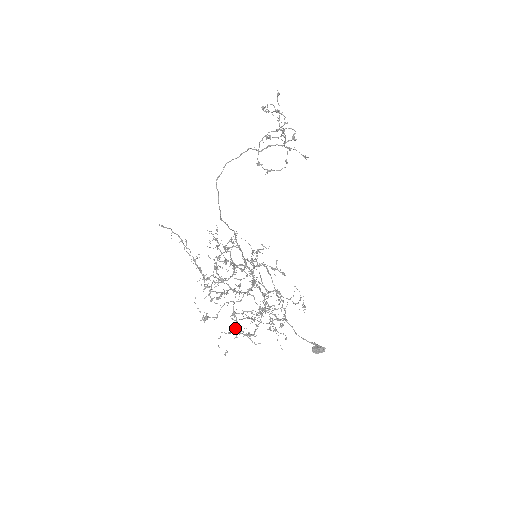
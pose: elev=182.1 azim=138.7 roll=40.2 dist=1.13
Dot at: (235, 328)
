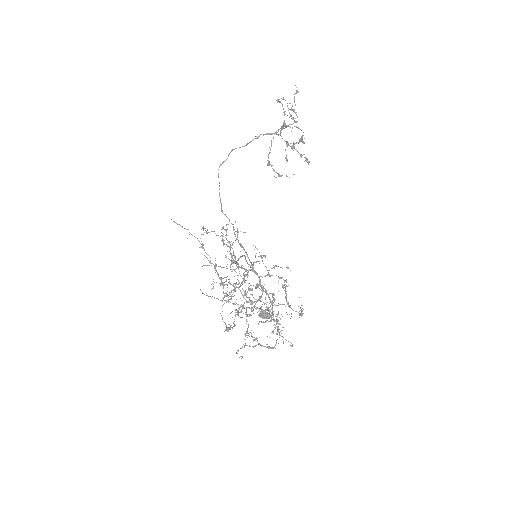
Dot at: (247, 333)
